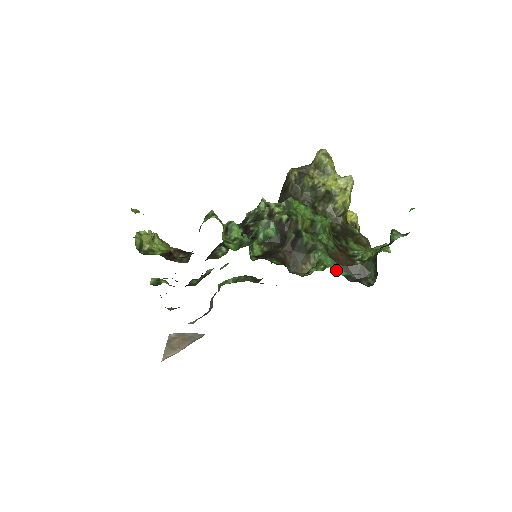
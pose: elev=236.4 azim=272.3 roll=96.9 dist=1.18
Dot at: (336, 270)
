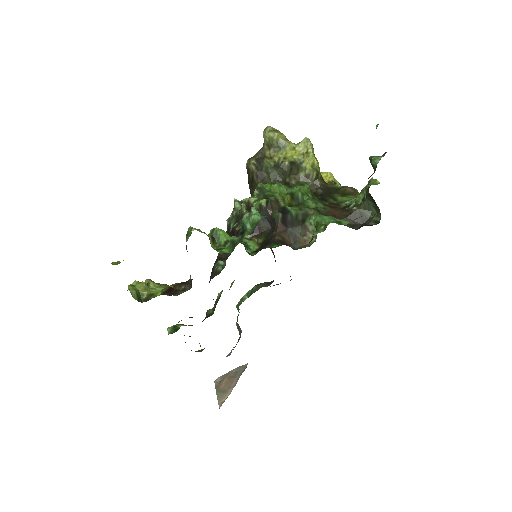
Dot at: (337, 223)
